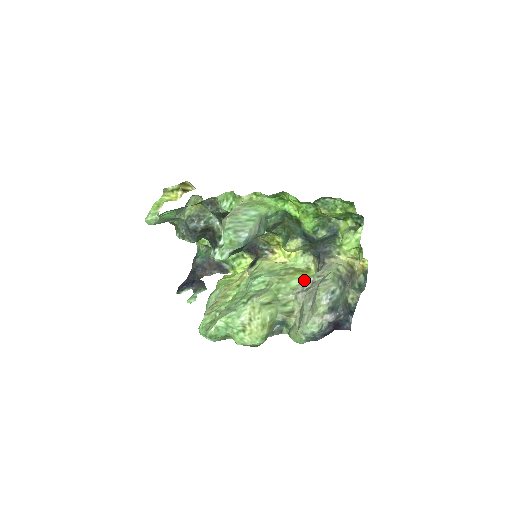
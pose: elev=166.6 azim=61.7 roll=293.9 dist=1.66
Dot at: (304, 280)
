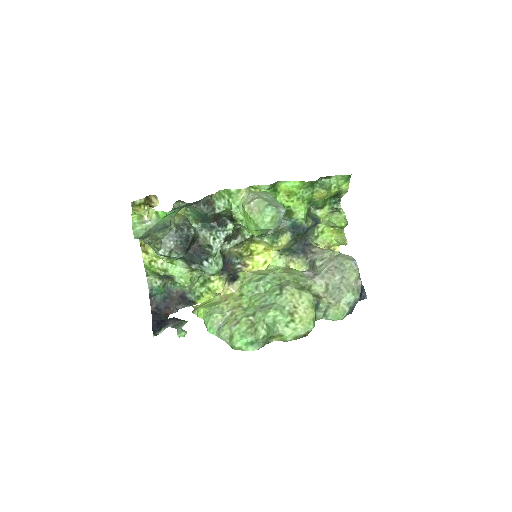
Dot at: (302, 272)
